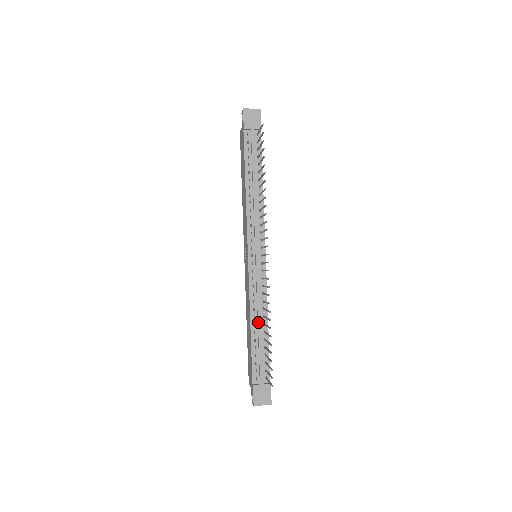
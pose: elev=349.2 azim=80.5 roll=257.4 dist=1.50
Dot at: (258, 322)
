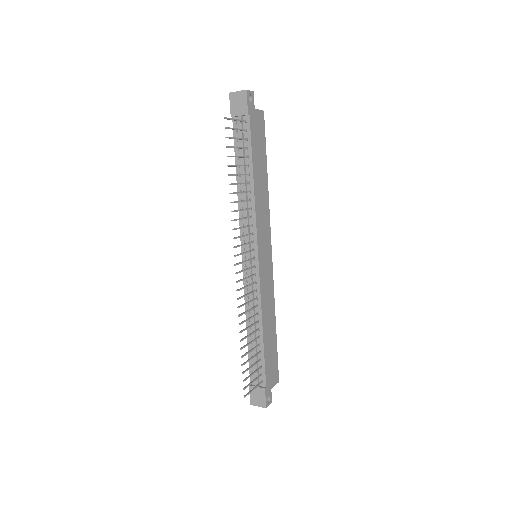
Dot at: (252, 326)
